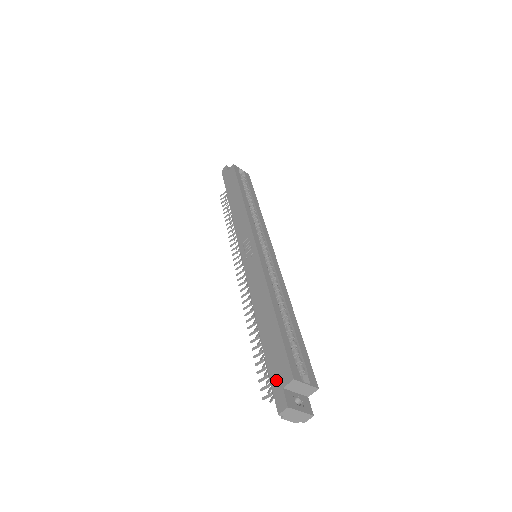
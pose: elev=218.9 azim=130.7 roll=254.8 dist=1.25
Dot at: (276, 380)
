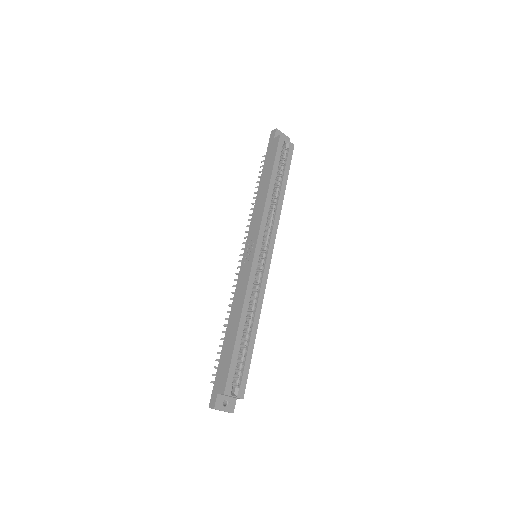
Dot at: (217, 384)
